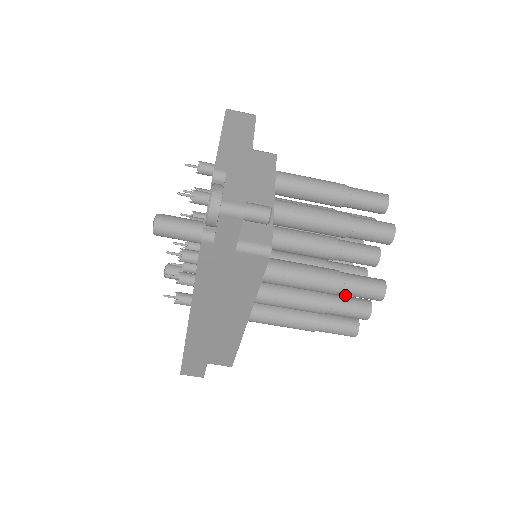
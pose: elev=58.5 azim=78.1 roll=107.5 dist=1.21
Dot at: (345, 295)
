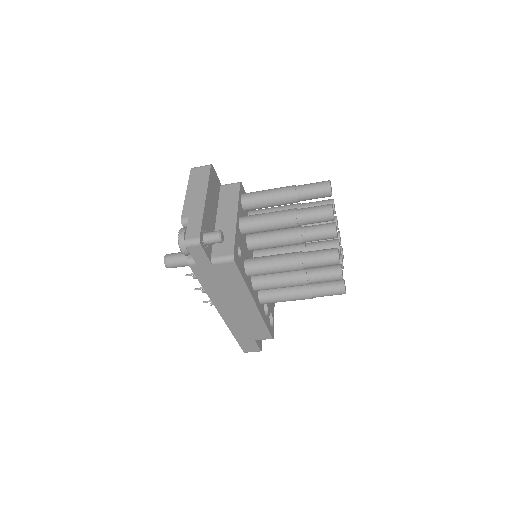
Dot at: occluded
